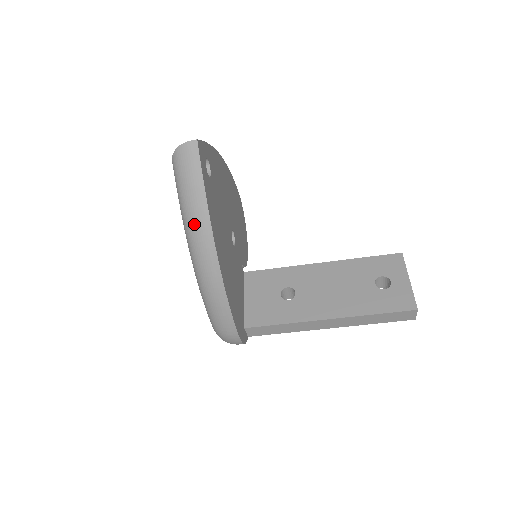
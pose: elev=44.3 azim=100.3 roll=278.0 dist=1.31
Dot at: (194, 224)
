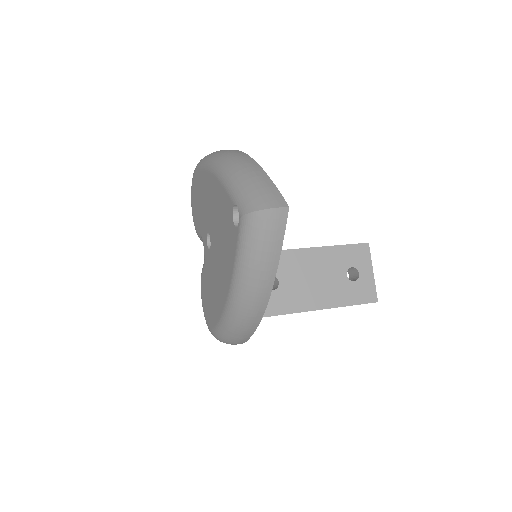
Dot at: (255, 283)
